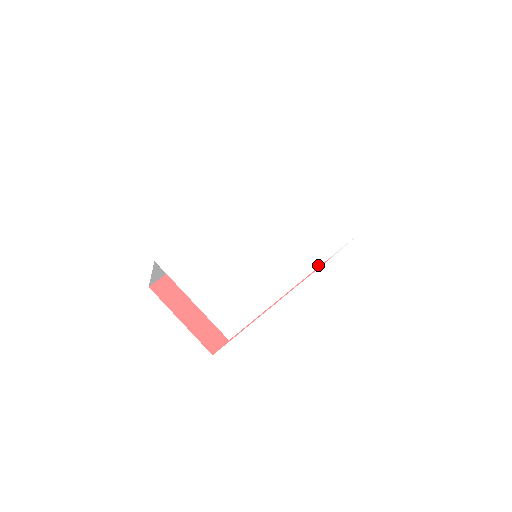
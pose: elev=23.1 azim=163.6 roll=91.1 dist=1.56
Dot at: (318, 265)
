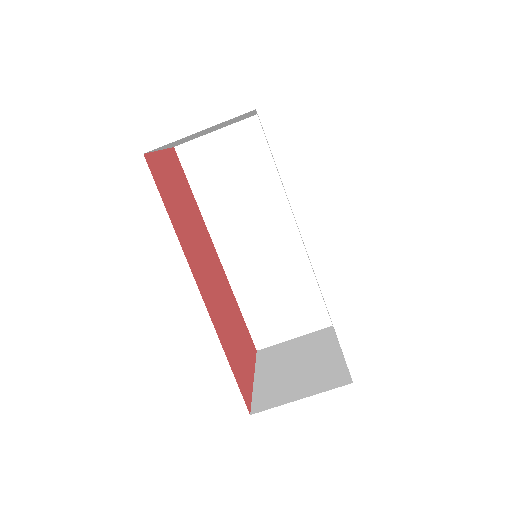
Dot at: occluded
